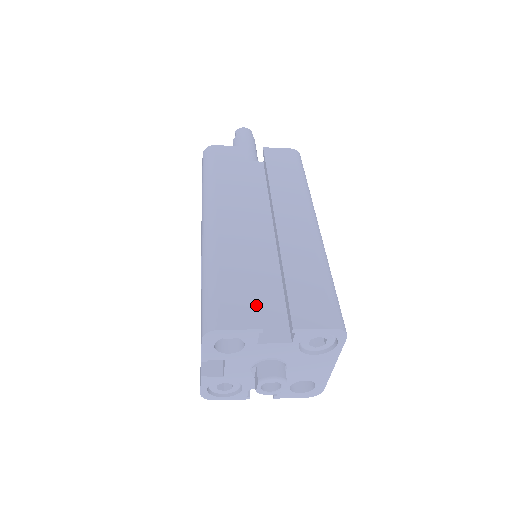
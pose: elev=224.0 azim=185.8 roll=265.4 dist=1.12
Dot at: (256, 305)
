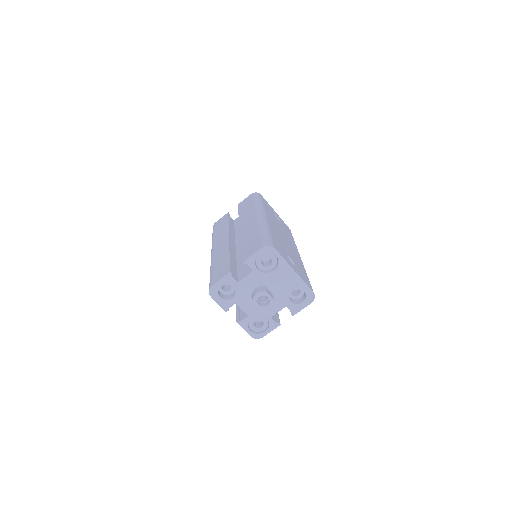
Dot at: (228, 266)
